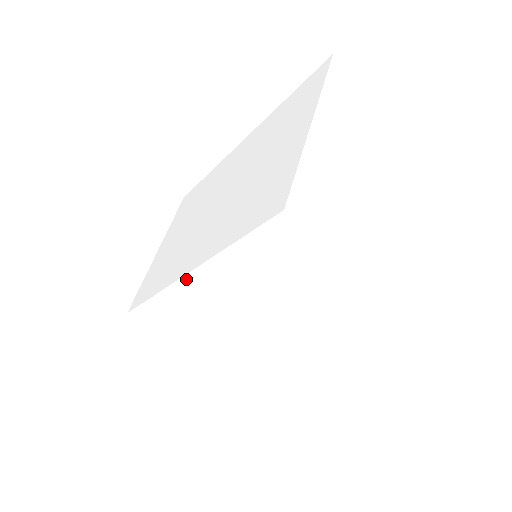
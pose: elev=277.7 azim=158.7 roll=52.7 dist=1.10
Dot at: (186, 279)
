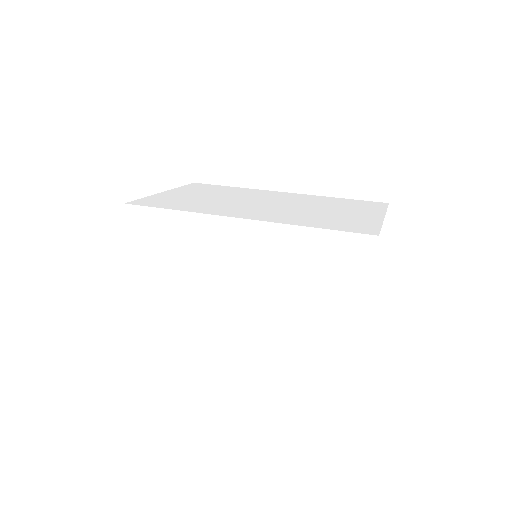
Dot at: (237, 221)
